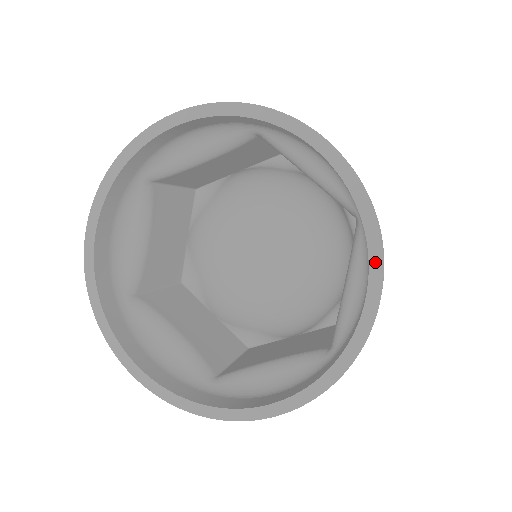
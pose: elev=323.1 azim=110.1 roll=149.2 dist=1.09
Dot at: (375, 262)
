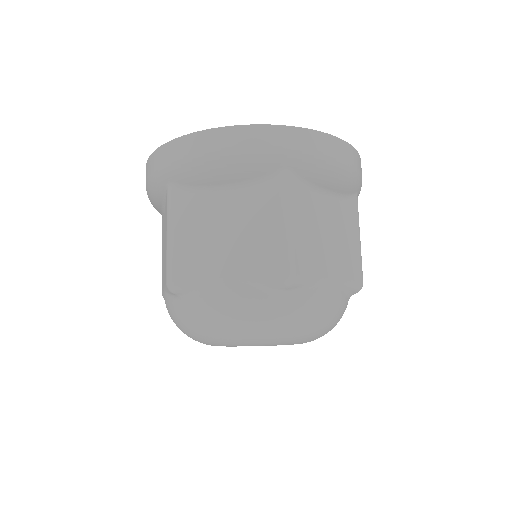
Dot at: occluded
